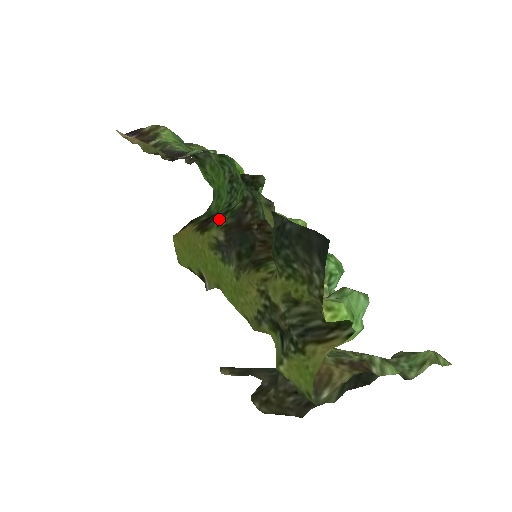
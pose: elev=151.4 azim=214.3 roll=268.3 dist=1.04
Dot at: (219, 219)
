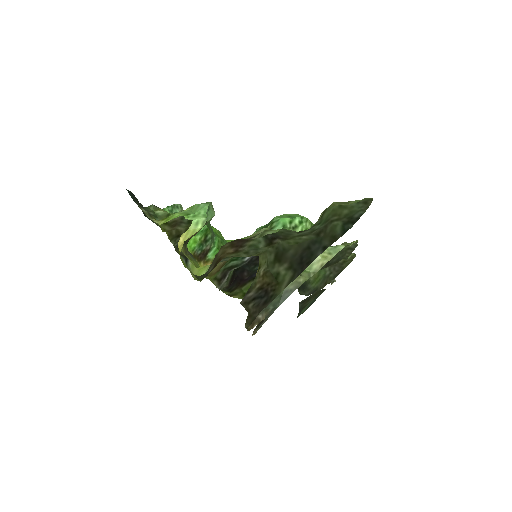
Dot at: (200, 246)
